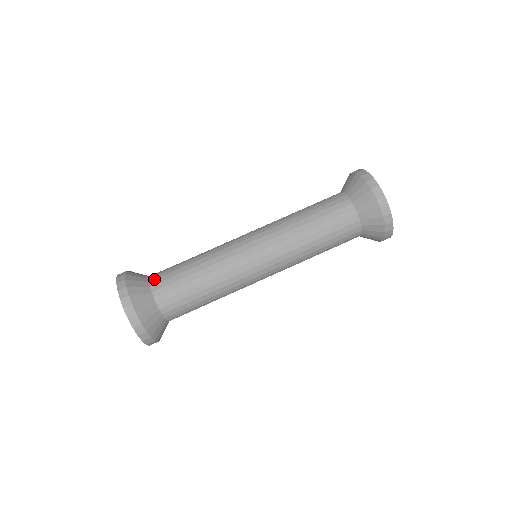
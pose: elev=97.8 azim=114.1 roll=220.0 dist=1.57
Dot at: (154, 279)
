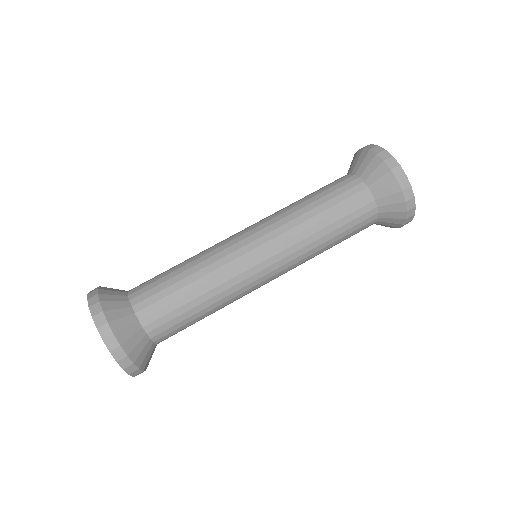
Dot at: (138, 302)
